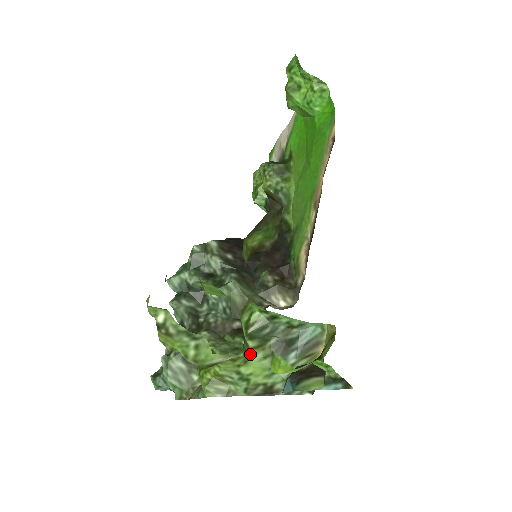
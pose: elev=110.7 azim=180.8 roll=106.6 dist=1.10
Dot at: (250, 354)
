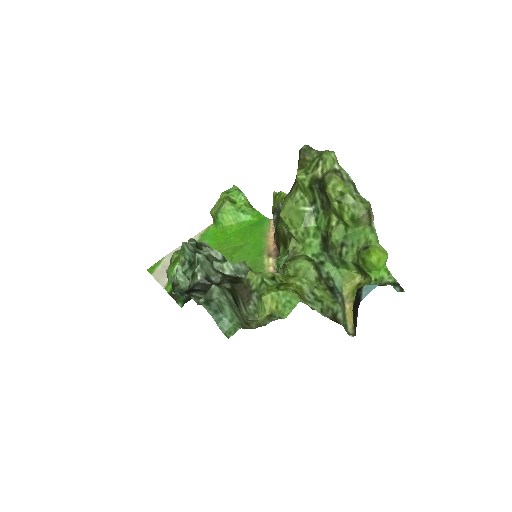
Dot at: (313, 285)
